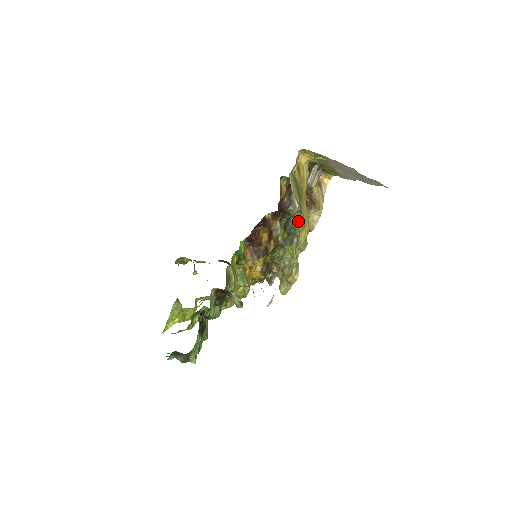
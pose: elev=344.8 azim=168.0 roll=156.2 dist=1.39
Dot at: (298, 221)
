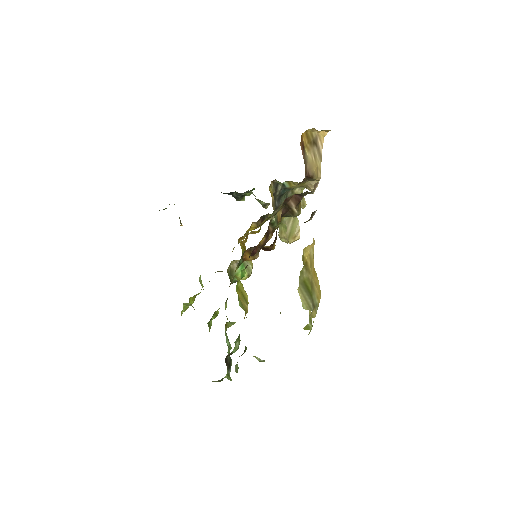
Dot at: (312, 315)
